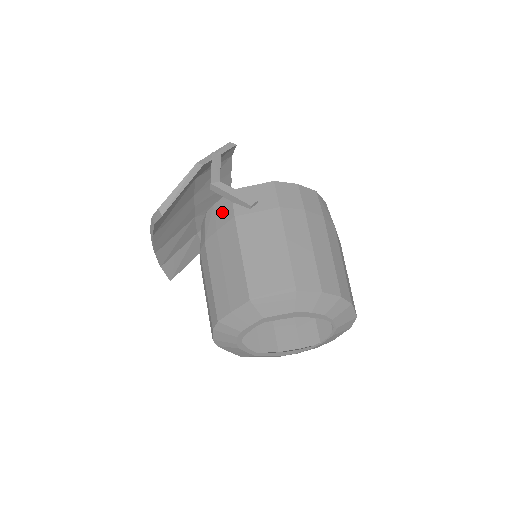
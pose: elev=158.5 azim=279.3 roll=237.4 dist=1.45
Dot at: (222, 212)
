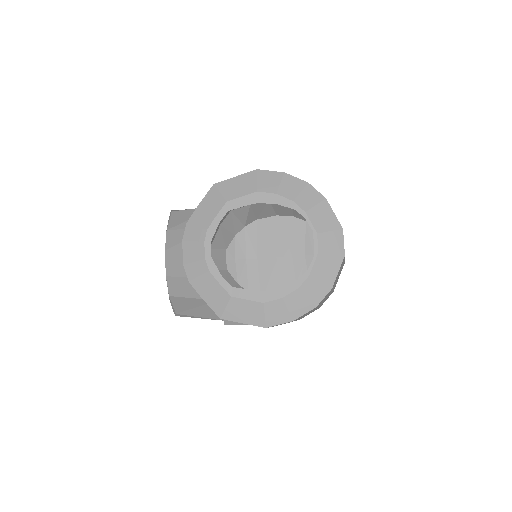
Dot at: occluded
